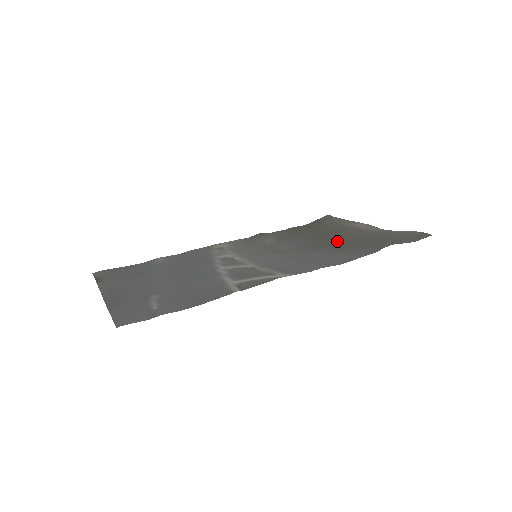
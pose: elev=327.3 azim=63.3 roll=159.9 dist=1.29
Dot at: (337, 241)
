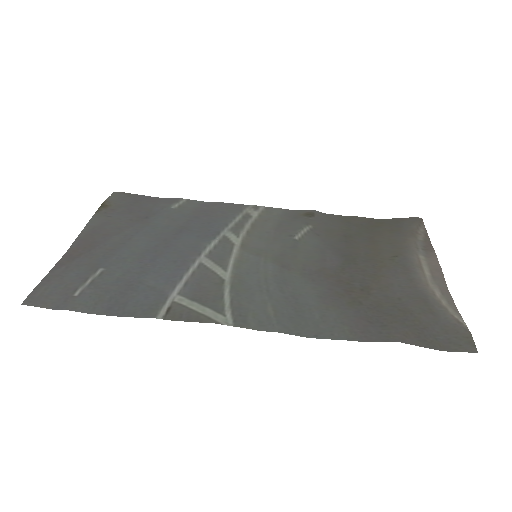
Dot at: (362, 282)
